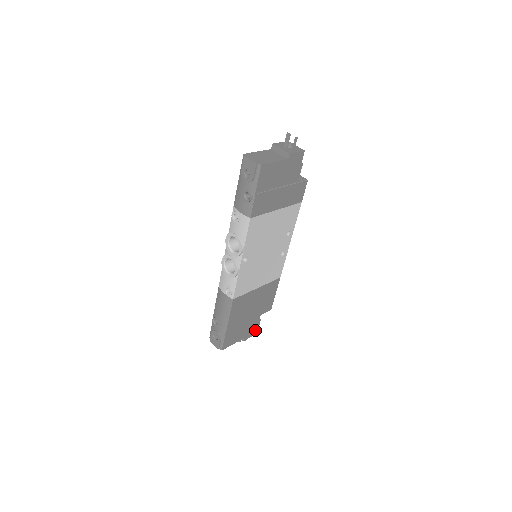
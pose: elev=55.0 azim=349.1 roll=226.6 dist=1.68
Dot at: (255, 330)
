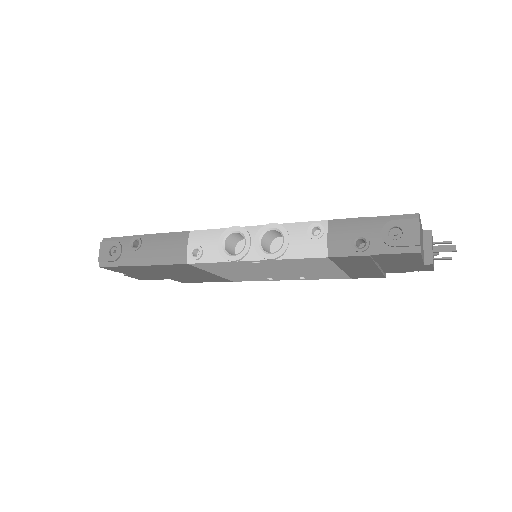
Dot at: (146, 278)
